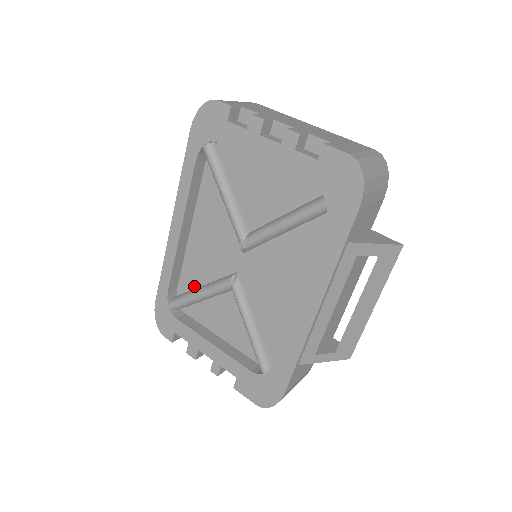
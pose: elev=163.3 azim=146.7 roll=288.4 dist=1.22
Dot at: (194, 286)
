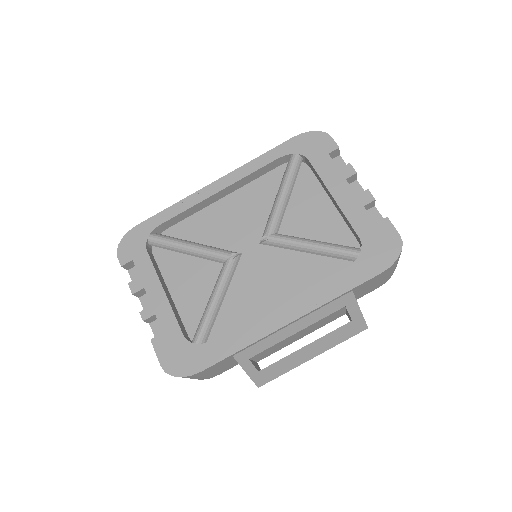
Dot at: (184, 239)
